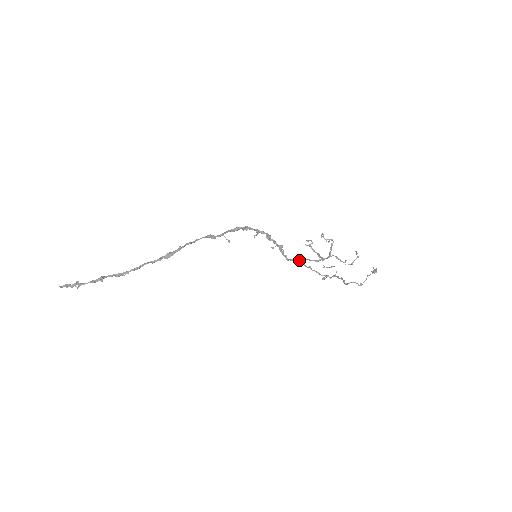
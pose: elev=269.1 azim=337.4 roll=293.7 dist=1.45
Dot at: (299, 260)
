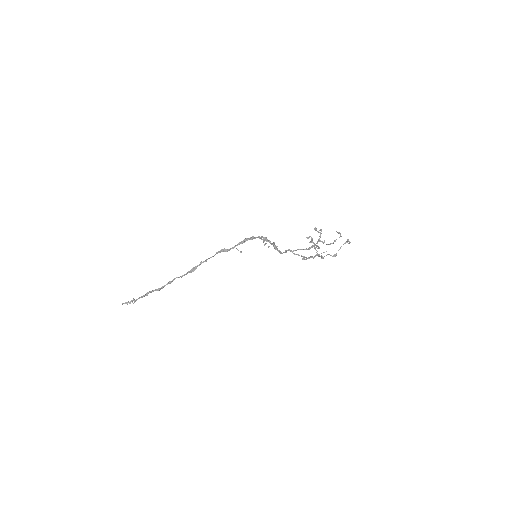
Dot at: occluded
